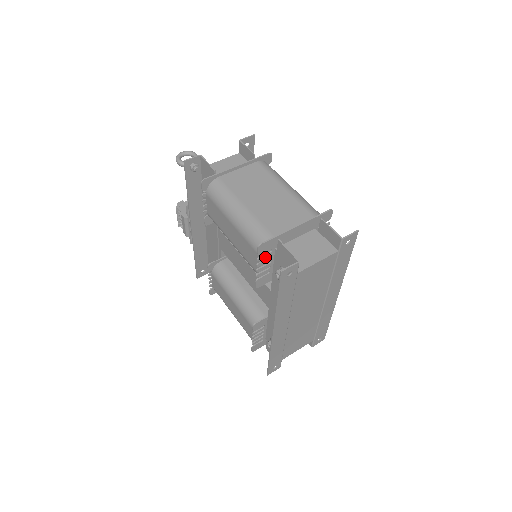
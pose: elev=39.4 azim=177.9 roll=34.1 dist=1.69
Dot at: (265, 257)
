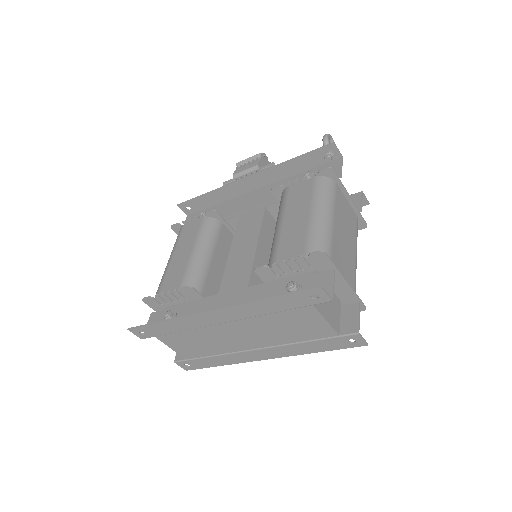
Dot at: (304, 264)
